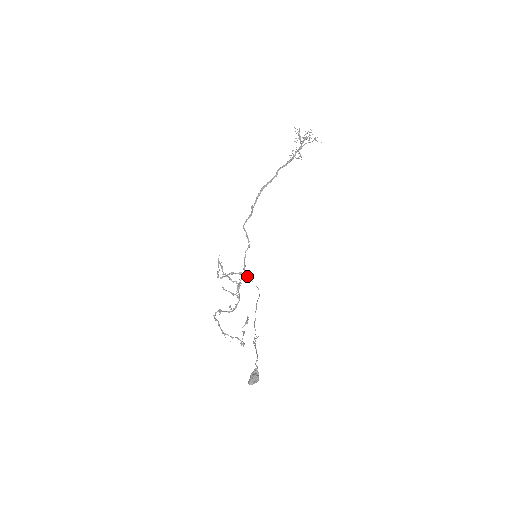
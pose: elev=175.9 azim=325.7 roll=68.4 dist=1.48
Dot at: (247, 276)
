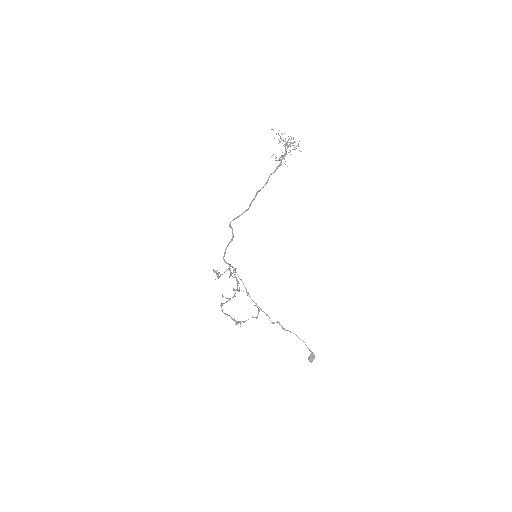
Dot at: occluded
